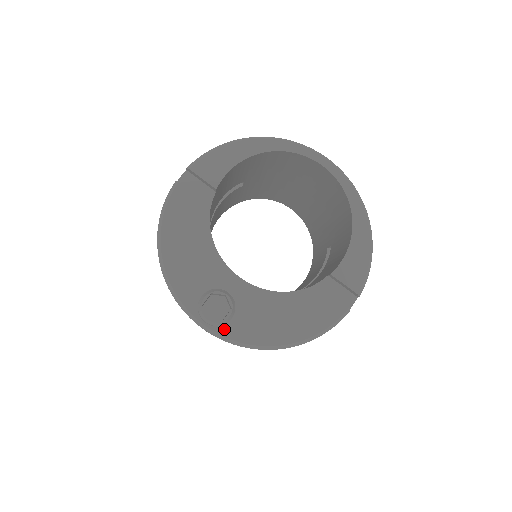
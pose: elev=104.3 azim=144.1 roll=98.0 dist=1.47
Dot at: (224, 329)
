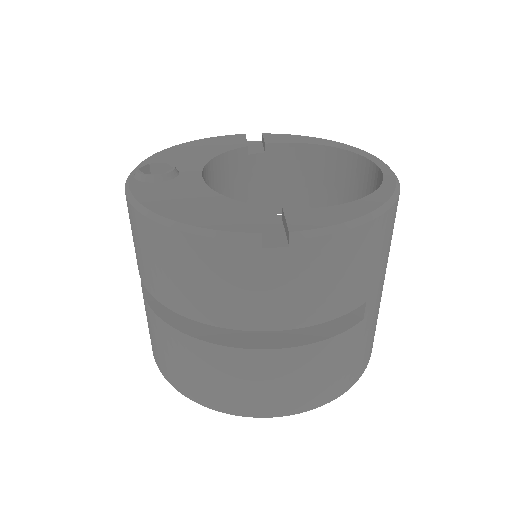
Dot at: (137, 183)
